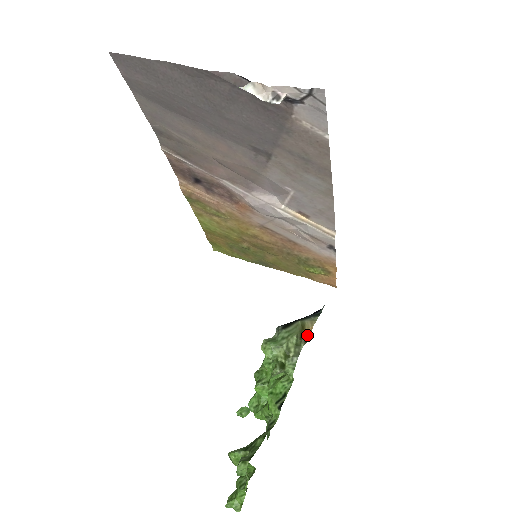
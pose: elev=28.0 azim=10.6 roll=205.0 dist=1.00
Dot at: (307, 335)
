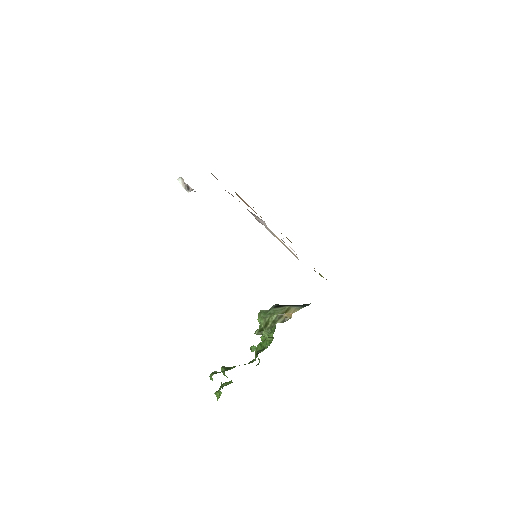
Dot at: (288, 317)
